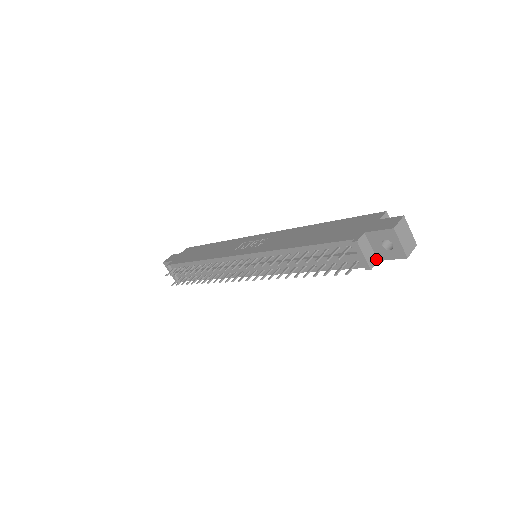
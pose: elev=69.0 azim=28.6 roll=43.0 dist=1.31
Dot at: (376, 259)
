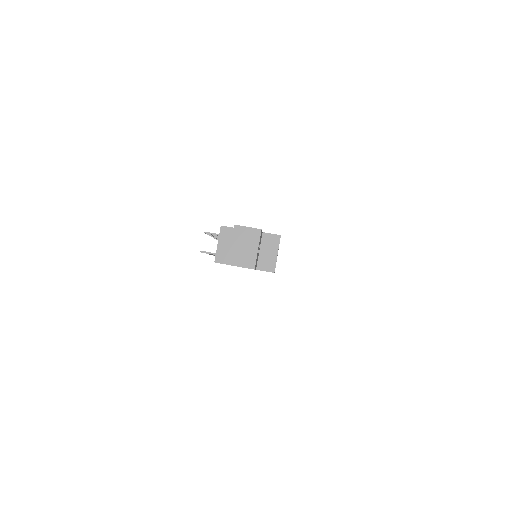
Dot at: occluded
